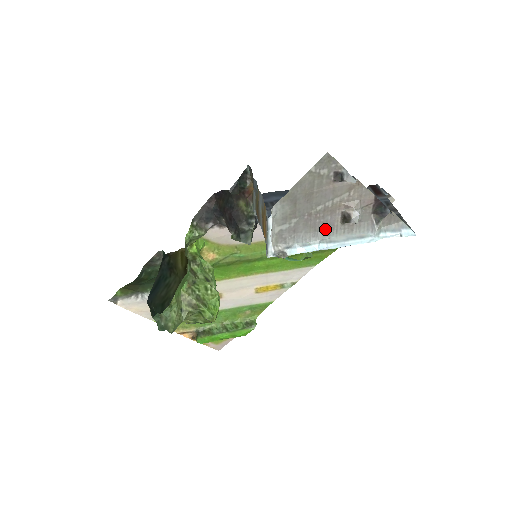
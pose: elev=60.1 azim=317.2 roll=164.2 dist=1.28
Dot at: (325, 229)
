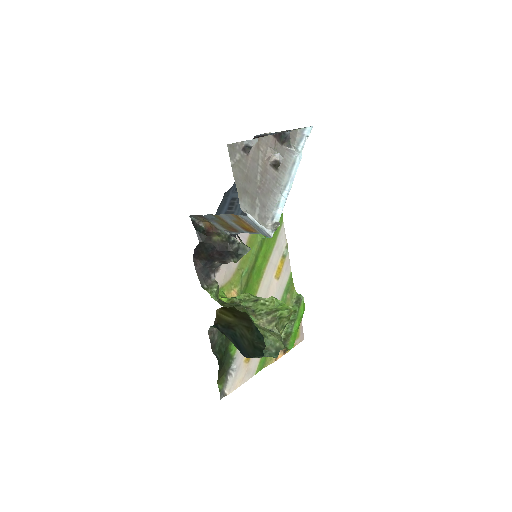
Dot at: (274, 185)
